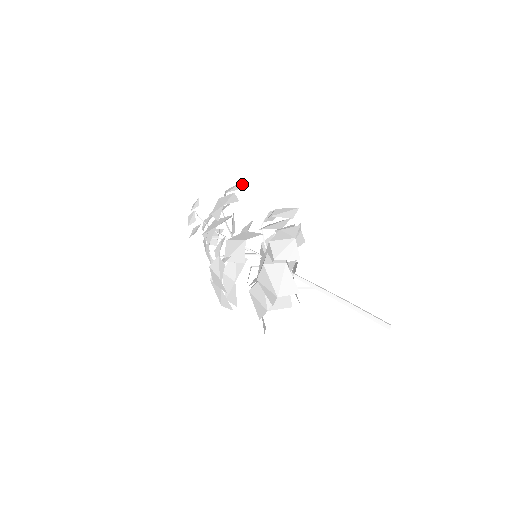
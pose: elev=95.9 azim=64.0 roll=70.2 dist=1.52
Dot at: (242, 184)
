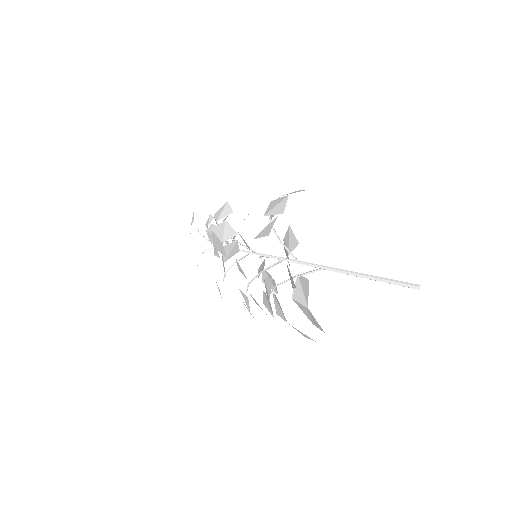
Dot at: occluded
